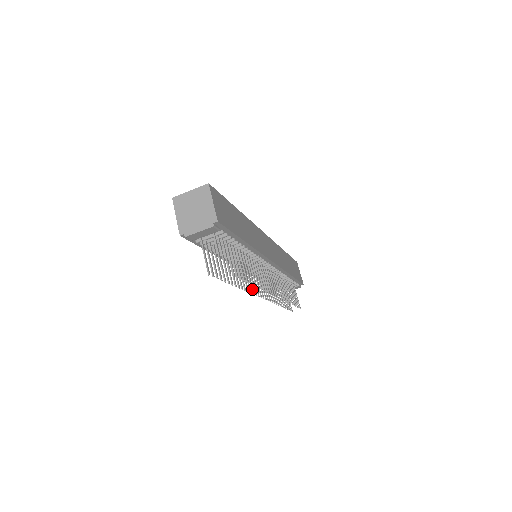
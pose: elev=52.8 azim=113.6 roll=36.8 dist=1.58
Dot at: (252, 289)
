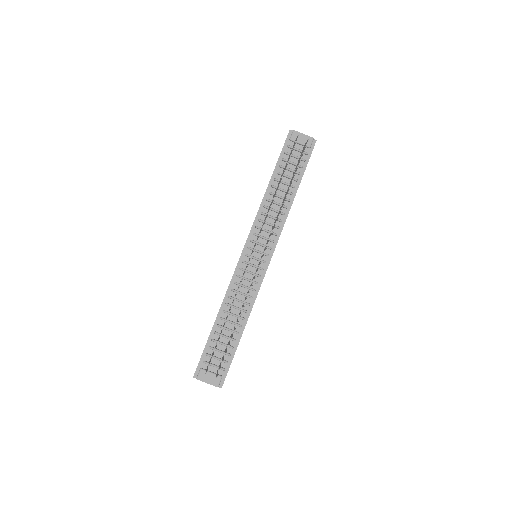
Dot at: occluded
